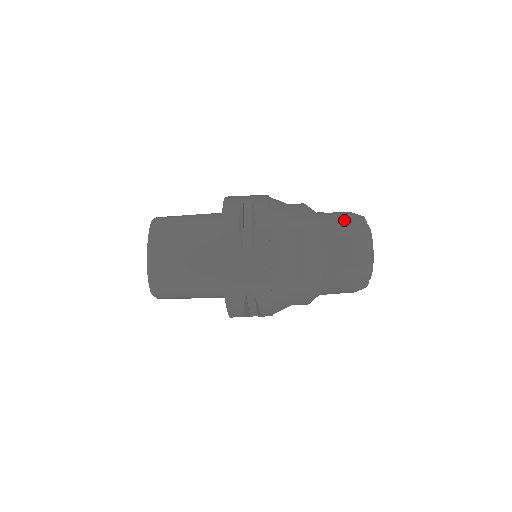
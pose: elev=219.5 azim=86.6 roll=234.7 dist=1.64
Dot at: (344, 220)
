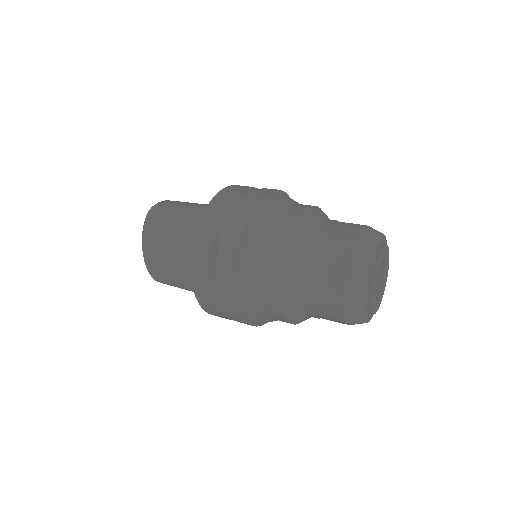
Dot at: (336, 262)
